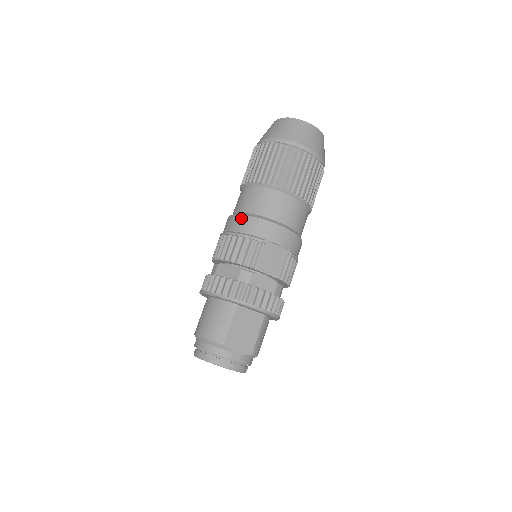
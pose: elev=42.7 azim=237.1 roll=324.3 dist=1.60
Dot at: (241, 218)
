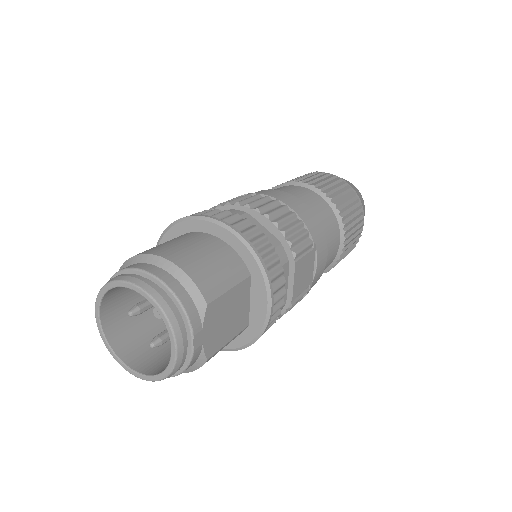
Dot at: (300, 201)
